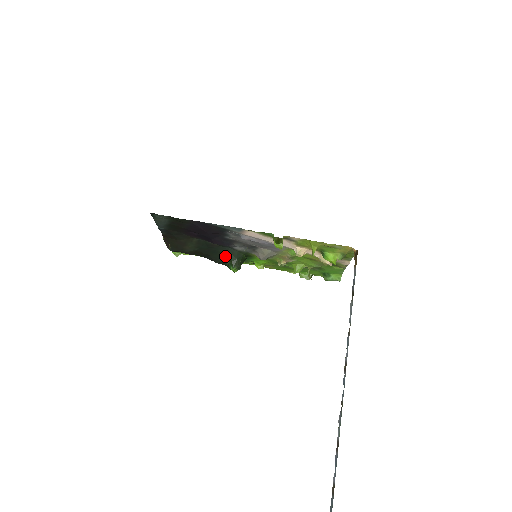
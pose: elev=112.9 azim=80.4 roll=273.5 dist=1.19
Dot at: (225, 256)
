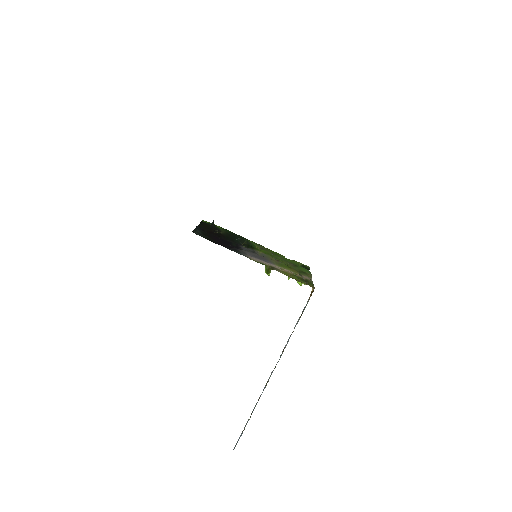
Dot at: occluded
